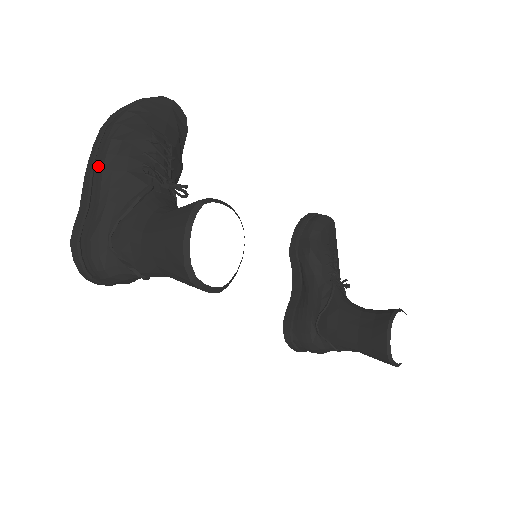
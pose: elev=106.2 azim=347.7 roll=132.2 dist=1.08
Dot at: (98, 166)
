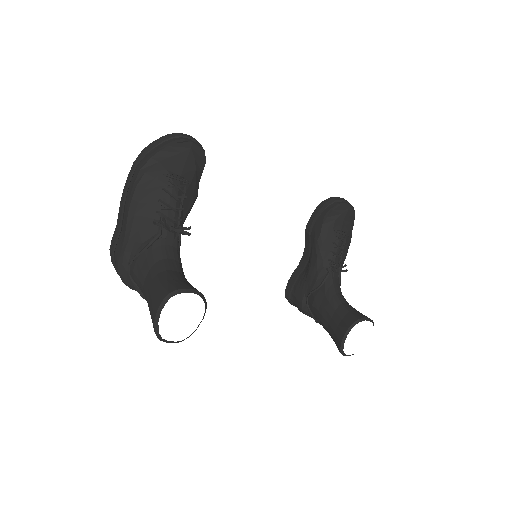
Dot at: (127, 203)
